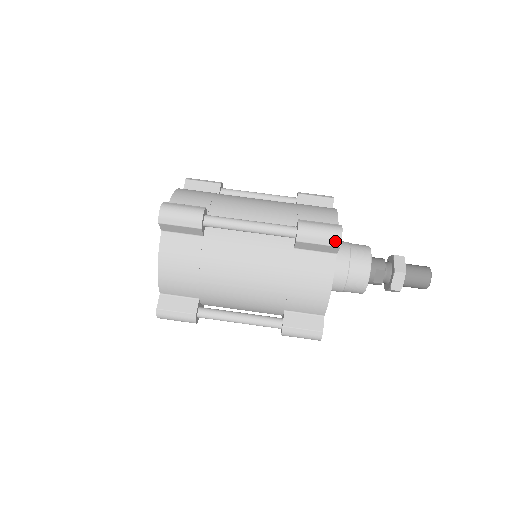
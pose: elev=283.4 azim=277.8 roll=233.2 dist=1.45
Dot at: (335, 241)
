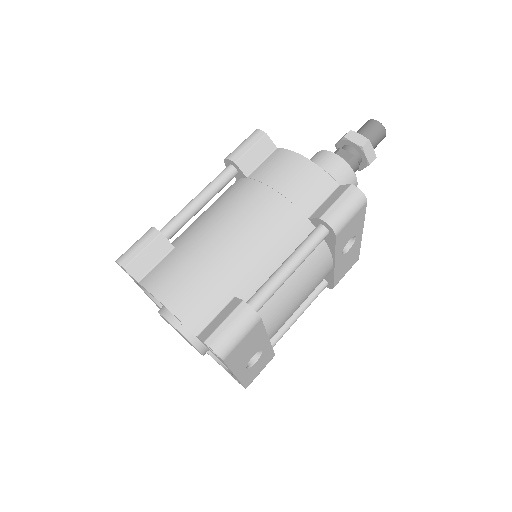
Dot at: (258, 135)
